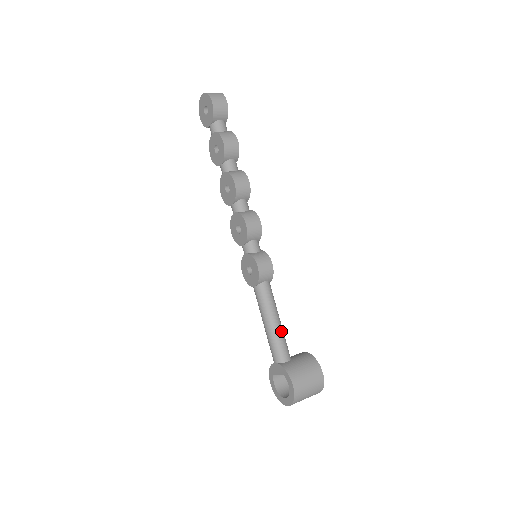
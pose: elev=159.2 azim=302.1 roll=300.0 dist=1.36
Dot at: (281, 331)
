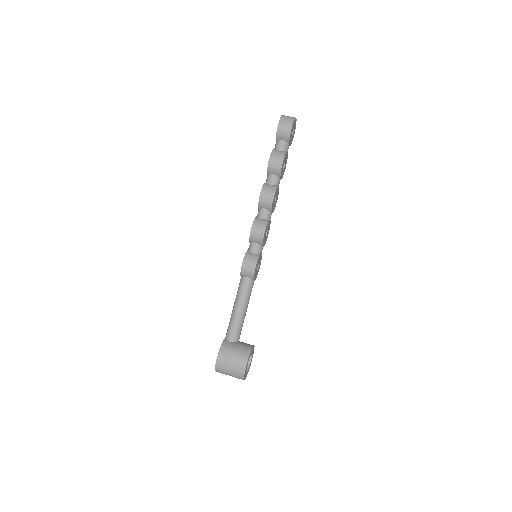
Dot at: (239, 318)
